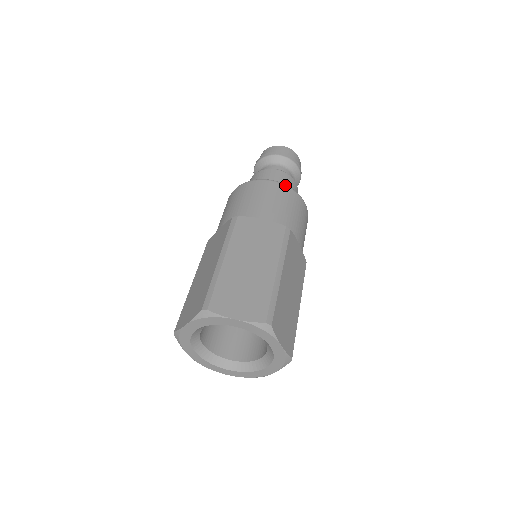
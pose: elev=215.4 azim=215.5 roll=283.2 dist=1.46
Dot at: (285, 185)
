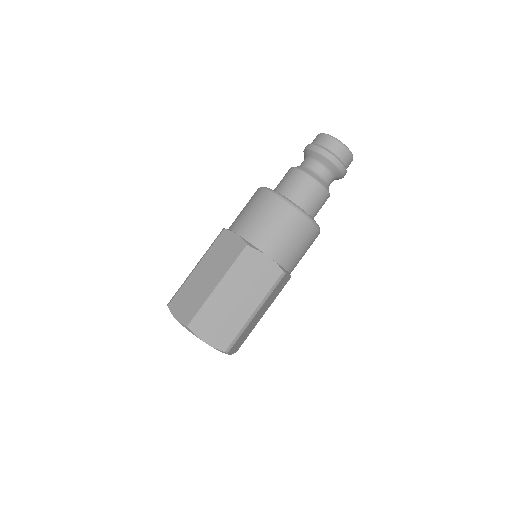
Dot at: (276, 196)
